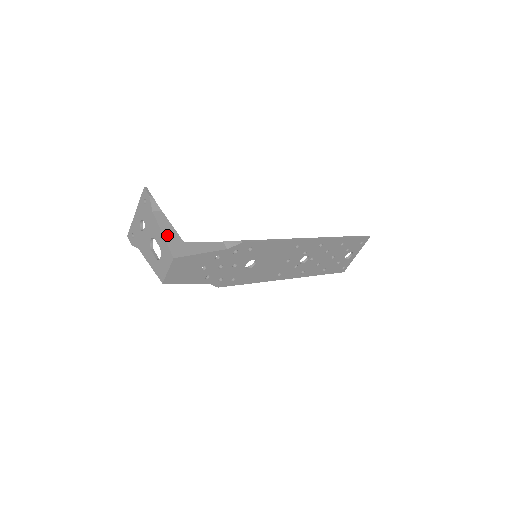
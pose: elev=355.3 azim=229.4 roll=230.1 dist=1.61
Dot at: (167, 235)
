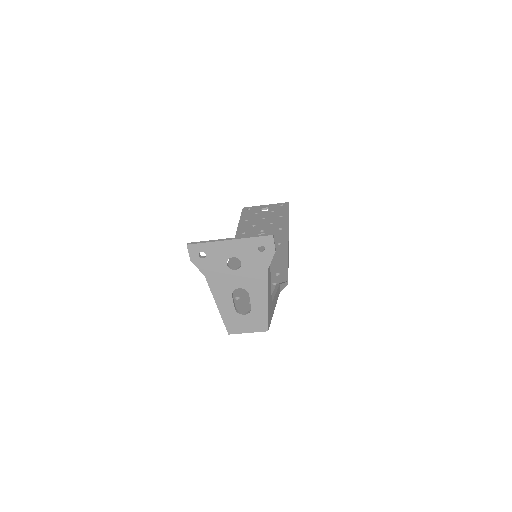
Dot at: (269, 301)
